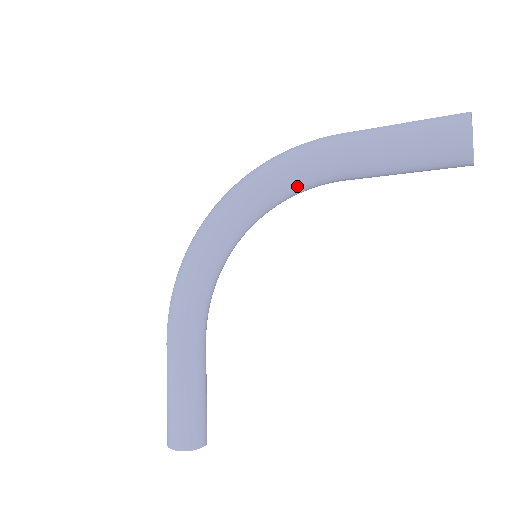
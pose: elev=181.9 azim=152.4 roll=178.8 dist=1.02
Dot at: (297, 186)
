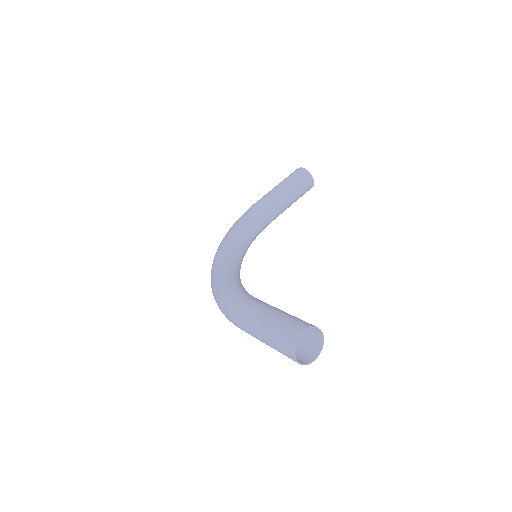
Dot at: (252, 224)
